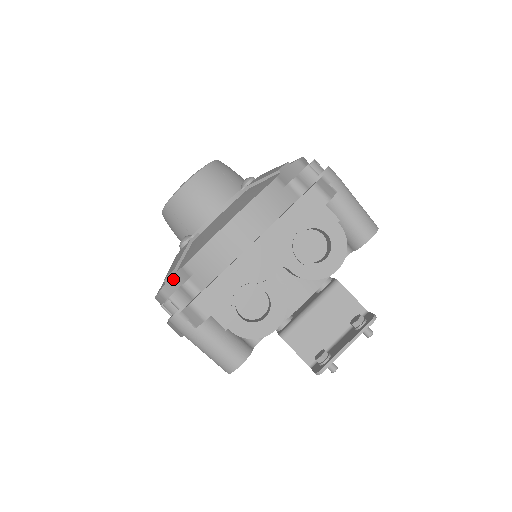
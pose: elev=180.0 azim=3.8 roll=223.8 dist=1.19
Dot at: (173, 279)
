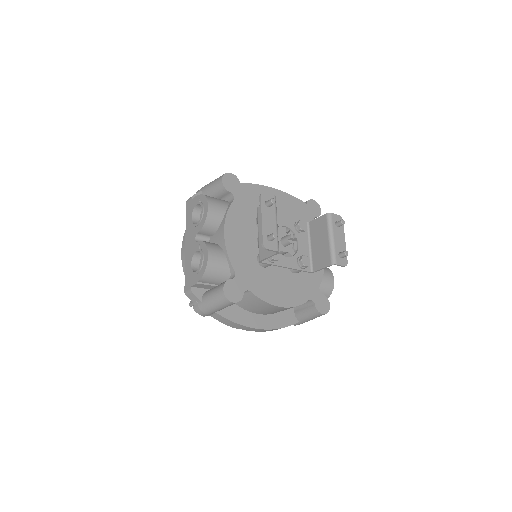
Dot at: occluded
